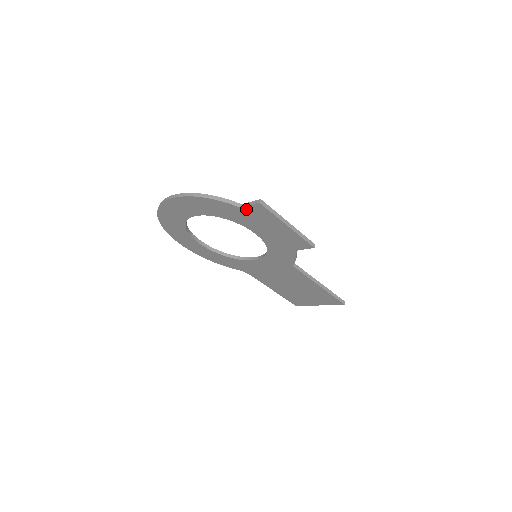
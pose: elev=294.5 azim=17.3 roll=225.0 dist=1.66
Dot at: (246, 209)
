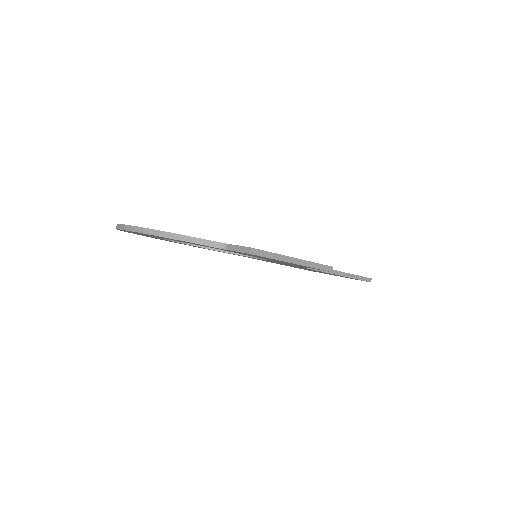
Dot at: occluded
